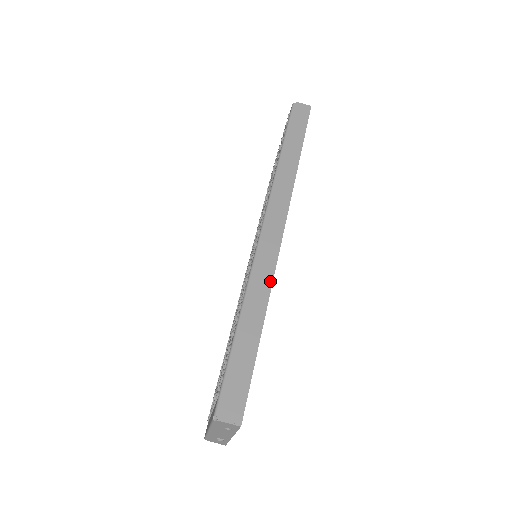
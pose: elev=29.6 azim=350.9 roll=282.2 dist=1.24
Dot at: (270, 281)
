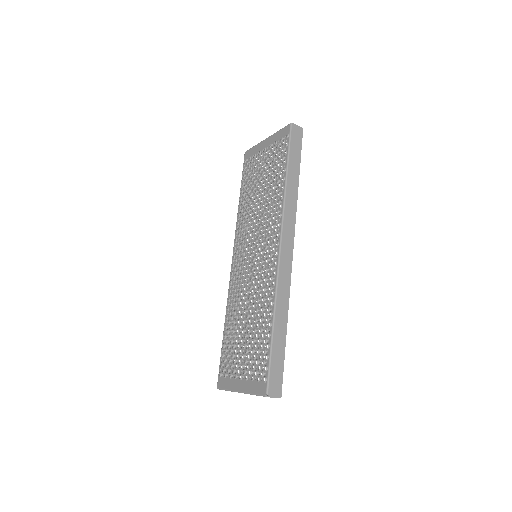
Dot at: (288, 294)
